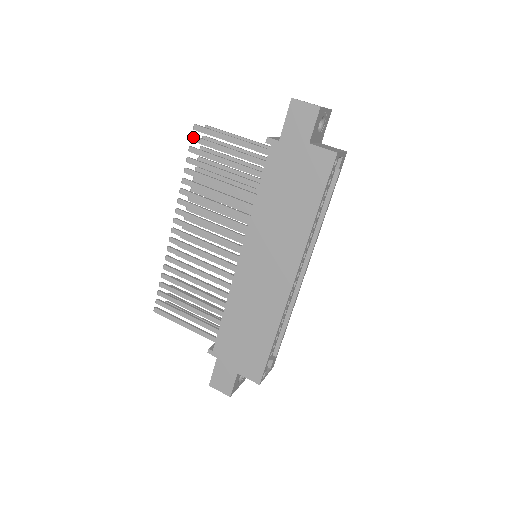
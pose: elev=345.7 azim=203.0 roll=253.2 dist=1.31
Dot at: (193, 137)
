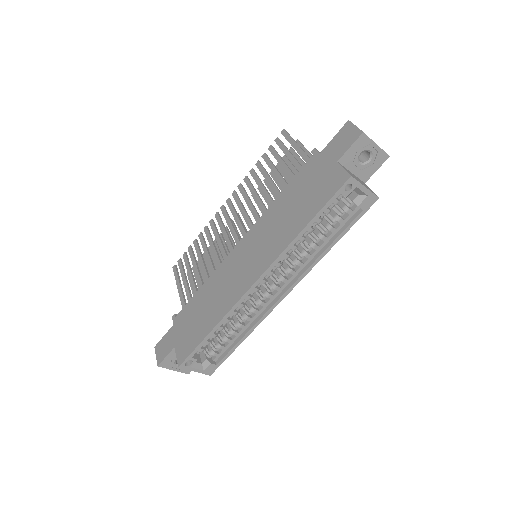
Dot at: (277, 138)
